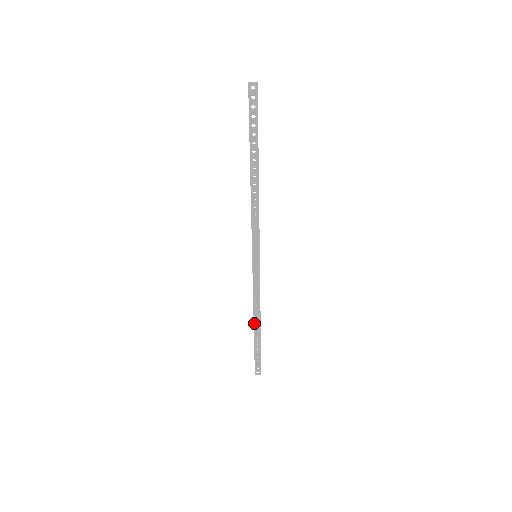
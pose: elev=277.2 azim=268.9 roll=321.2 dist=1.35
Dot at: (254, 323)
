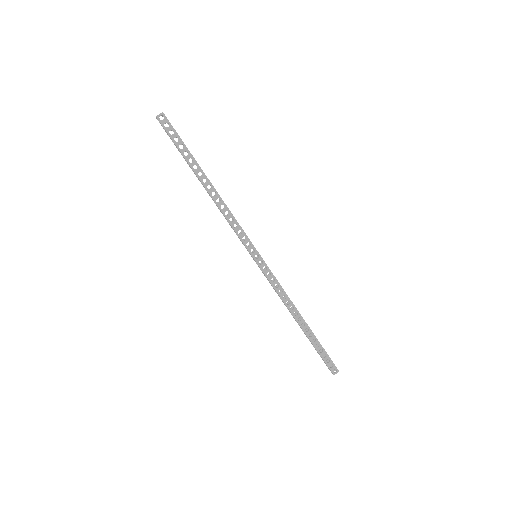
Dot at: (297, 321)
